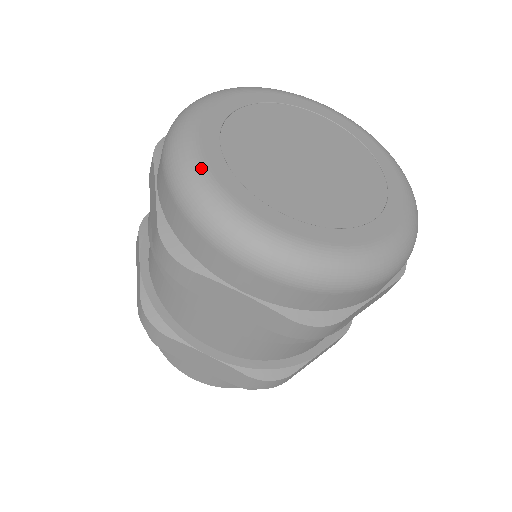
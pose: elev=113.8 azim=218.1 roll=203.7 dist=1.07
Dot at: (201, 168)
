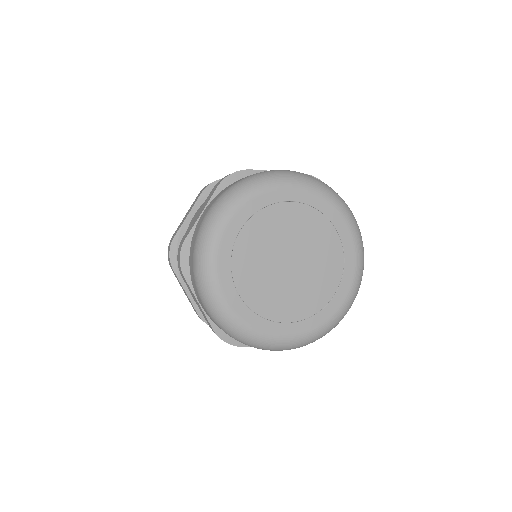
Dot at: (235, 320)
